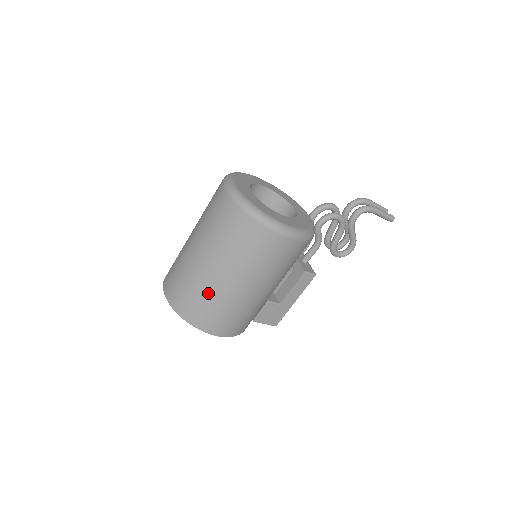
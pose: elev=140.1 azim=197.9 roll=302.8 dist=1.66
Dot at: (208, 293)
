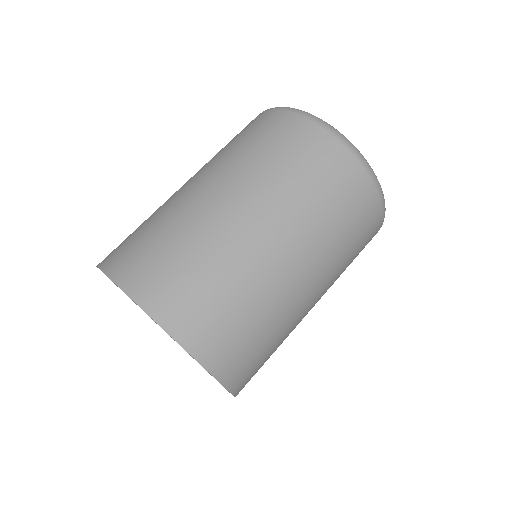
Dot at: (266, 305)
